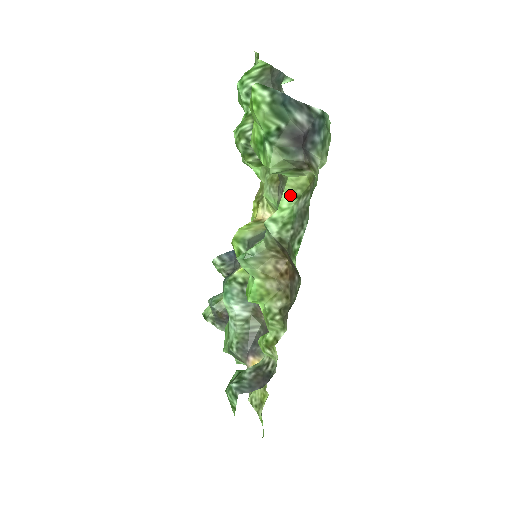
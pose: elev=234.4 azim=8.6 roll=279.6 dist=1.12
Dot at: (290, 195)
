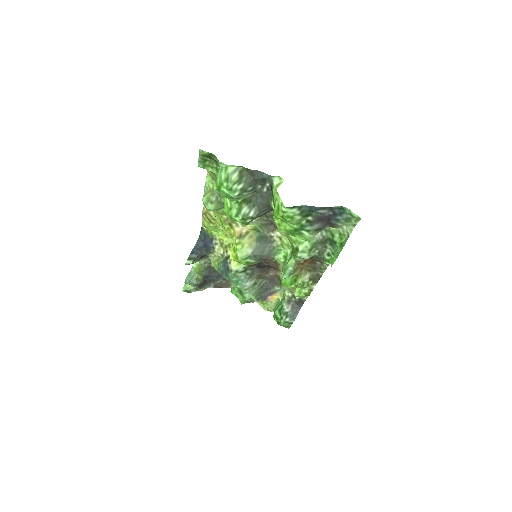
Dot at: occluded
